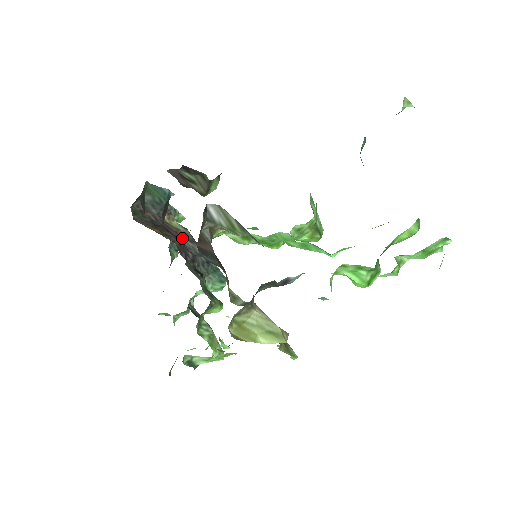
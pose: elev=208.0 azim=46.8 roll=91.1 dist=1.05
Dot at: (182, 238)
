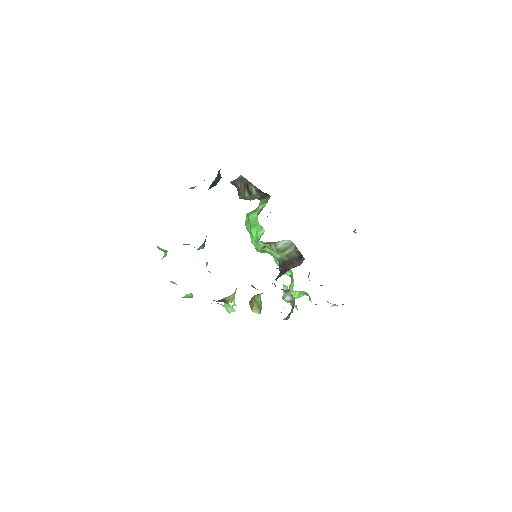
Dot at: occluded
